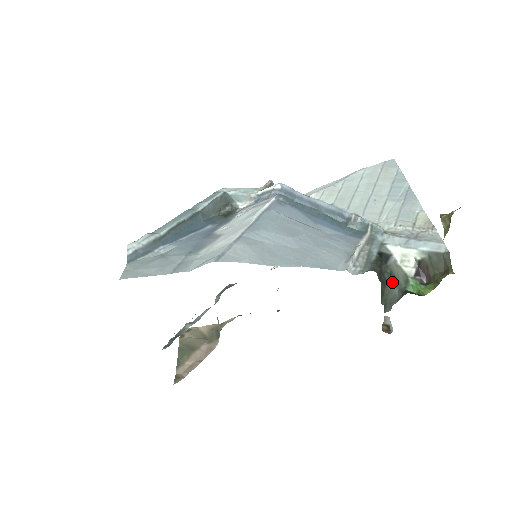
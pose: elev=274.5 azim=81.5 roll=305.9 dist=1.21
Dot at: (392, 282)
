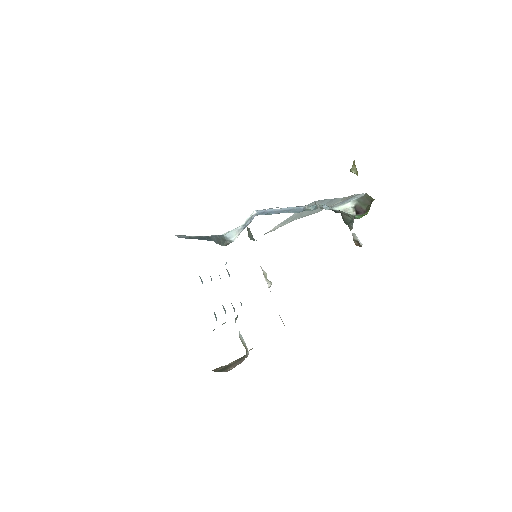
Dot at: (345, 215)
